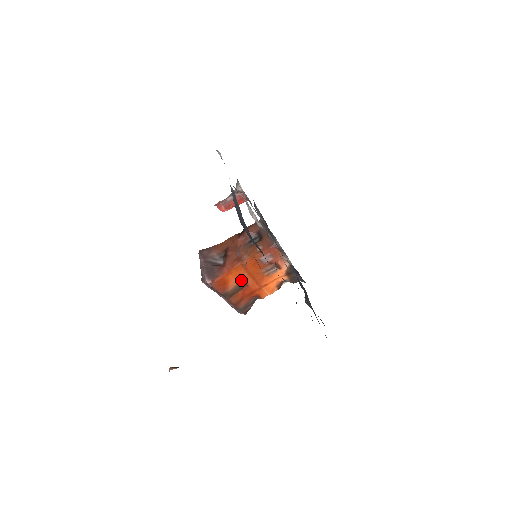
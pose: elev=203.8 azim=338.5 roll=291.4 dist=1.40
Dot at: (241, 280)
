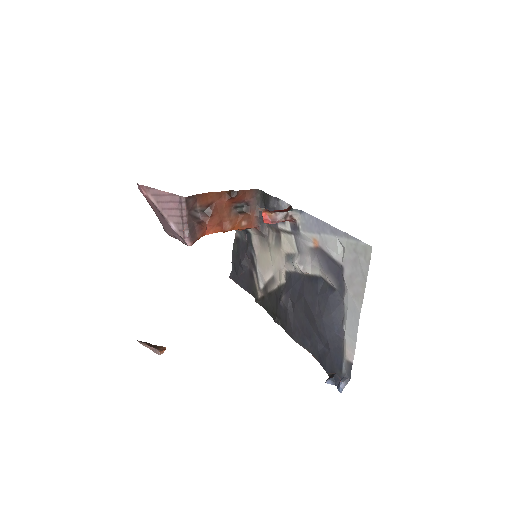
Dot at: occluded
